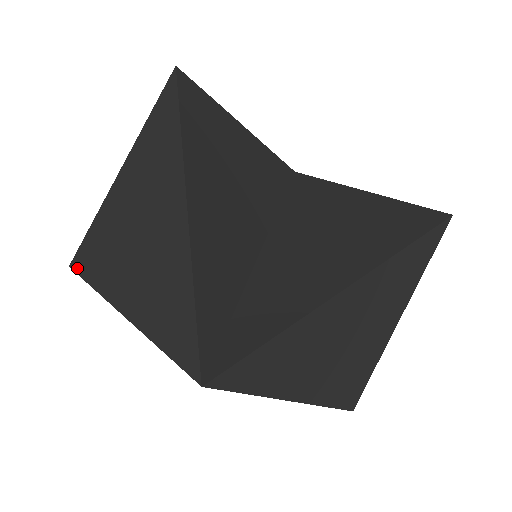
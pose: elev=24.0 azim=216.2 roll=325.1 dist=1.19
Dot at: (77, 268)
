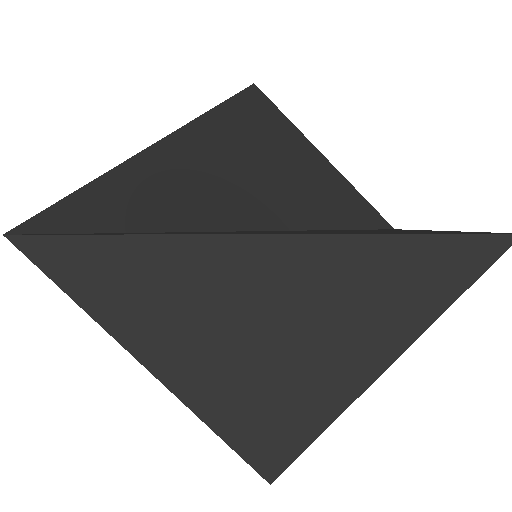
Dot at: occluded
